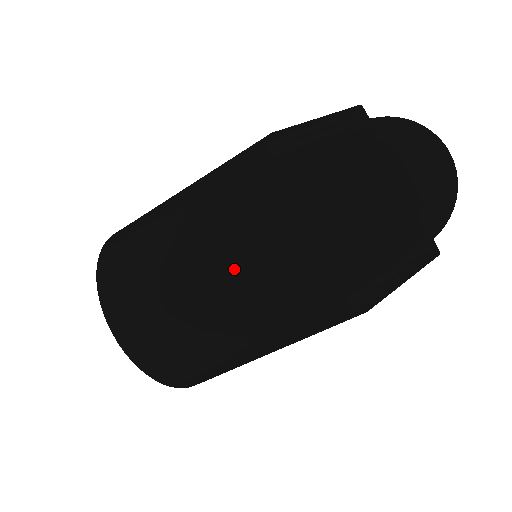
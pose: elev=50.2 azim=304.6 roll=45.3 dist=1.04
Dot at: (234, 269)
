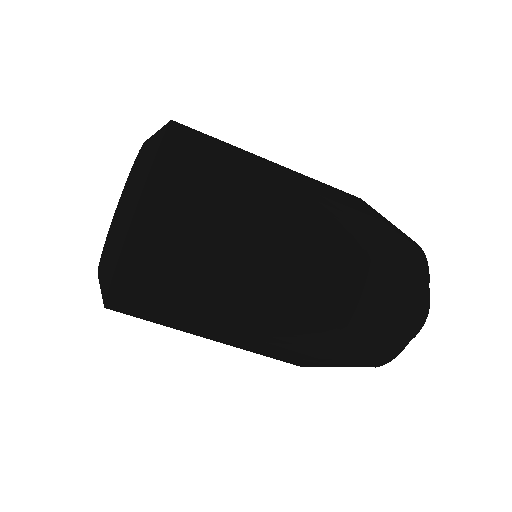
Dot at: (300, 264)
